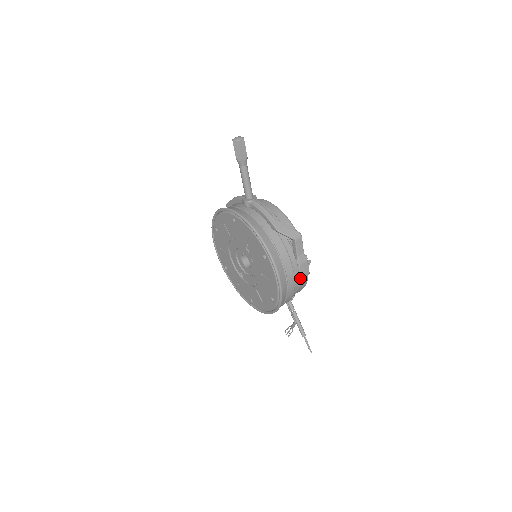
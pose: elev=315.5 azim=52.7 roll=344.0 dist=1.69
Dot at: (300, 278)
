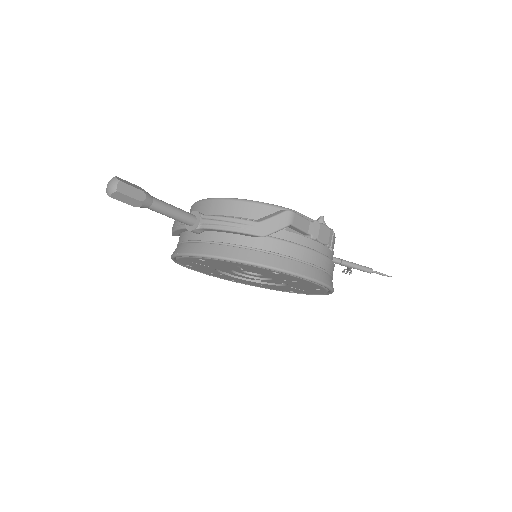
Dot at: (328, 246)
